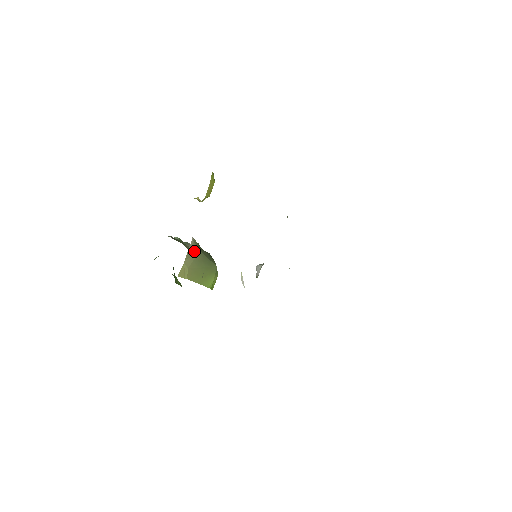
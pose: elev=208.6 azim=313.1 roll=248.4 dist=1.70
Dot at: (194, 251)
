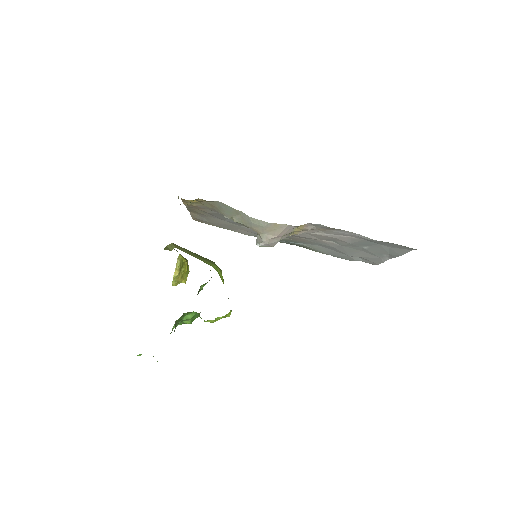
Dot at: occluded
